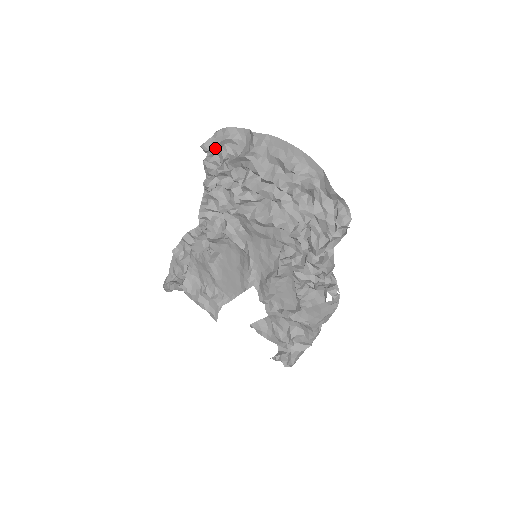
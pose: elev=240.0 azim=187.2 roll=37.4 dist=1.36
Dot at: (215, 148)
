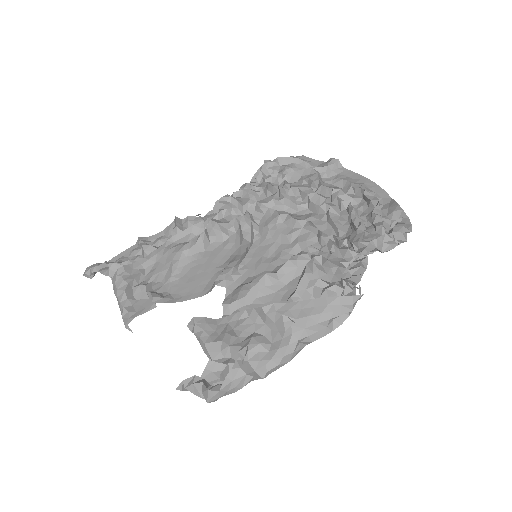
Dot at: (282, 161)
